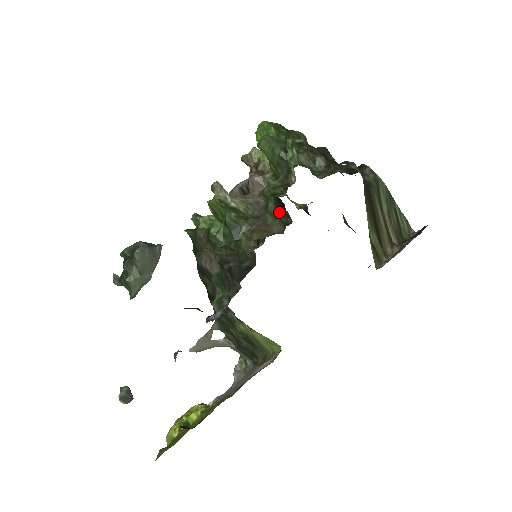
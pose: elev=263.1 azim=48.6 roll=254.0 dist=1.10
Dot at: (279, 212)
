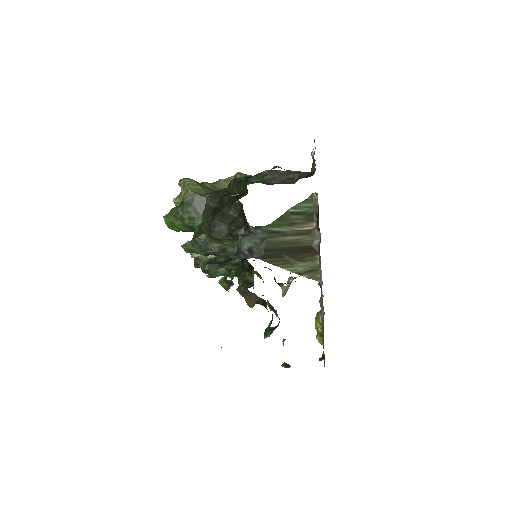
Dot at: occluded
